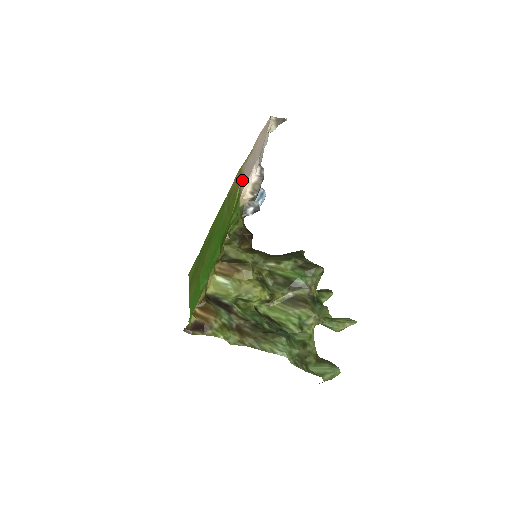
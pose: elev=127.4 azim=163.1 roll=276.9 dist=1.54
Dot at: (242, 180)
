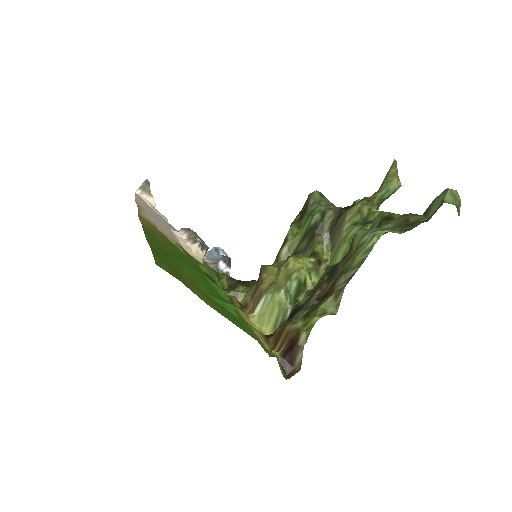
Dot at: occluded
